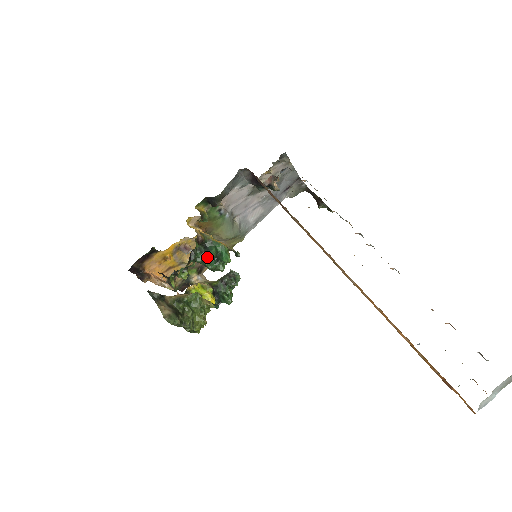
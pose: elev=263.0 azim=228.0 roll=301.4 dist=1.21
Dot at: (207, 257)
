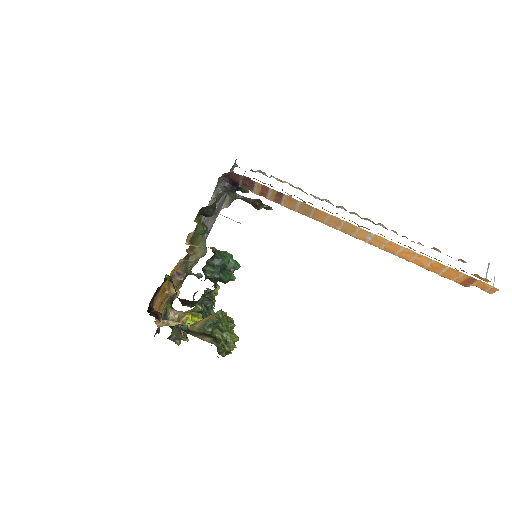
Dot at: (220, 269)
